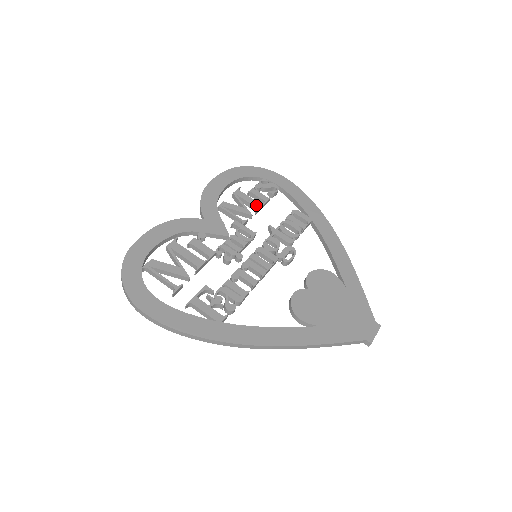
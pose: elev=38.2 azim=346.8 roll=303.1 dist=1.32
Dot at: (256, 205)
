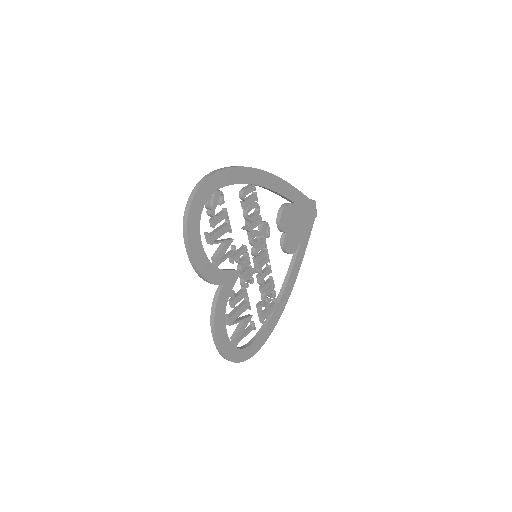
Dot at: (228, 229)
